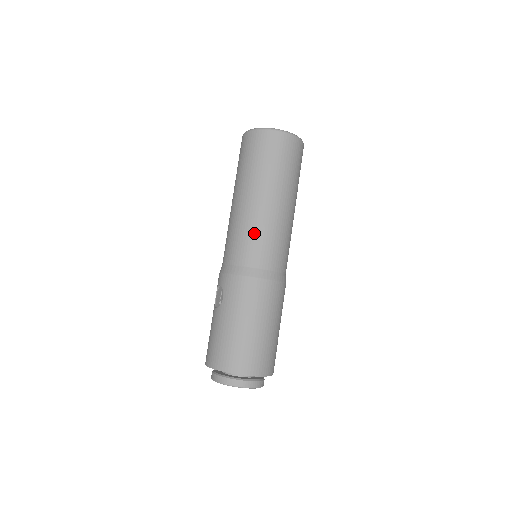
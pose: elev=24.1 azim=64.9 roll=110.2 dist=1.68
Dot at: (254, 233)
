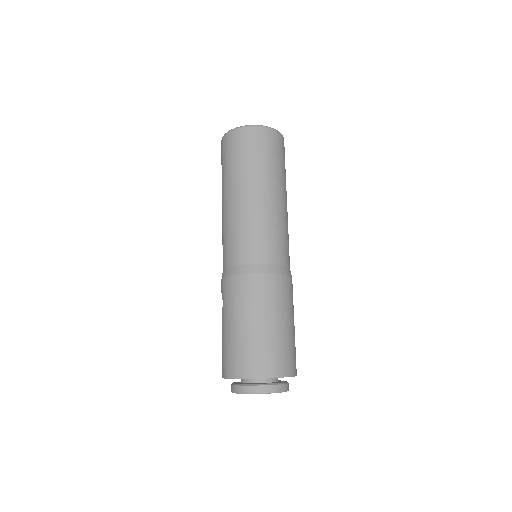
Dot at: (236, 231)
